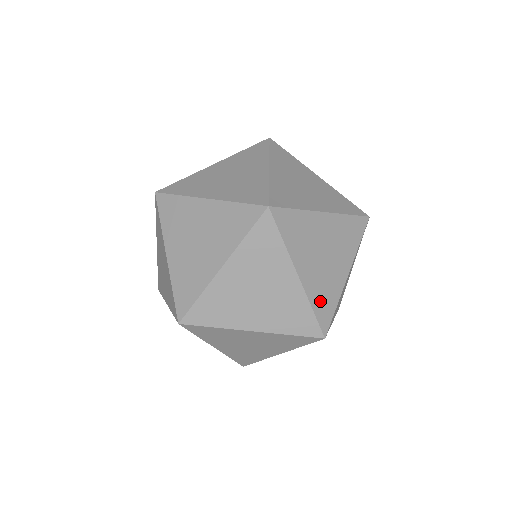
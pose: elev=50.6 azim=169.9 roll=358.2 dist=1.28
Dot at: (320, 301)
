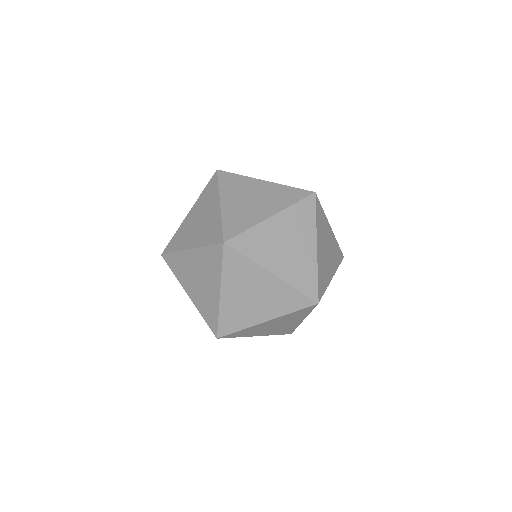
Dot at: occluded
